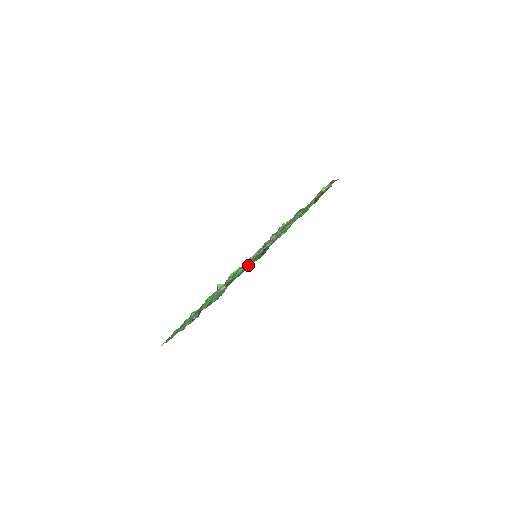
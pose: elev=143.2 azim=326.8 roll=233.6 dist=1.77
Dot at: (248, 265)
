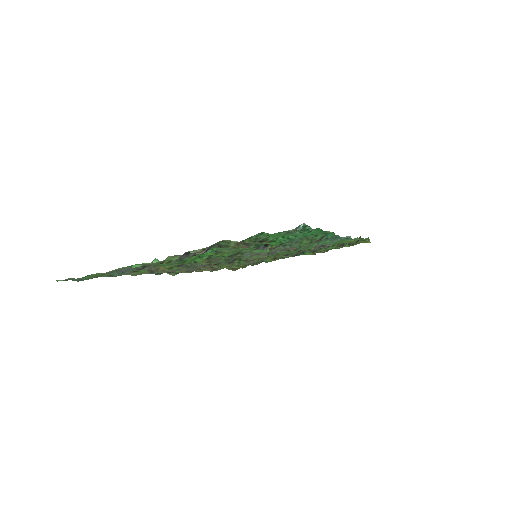
Dot at: (301, 237)
